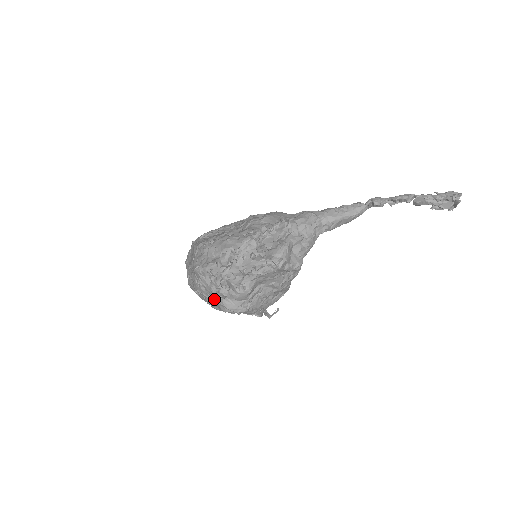
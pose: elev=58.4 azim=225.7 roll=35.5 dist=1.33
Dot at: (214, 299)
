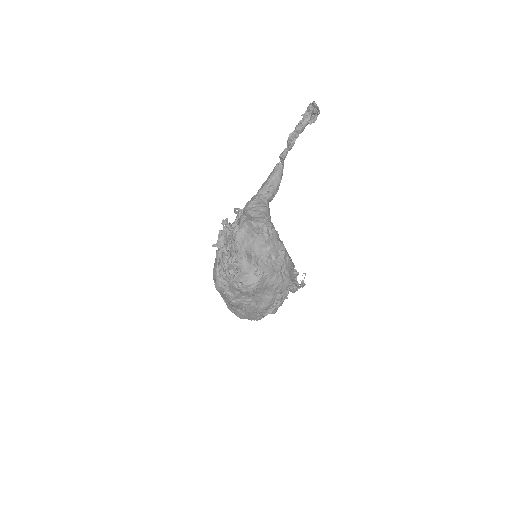
Dot at: (237, 288)
